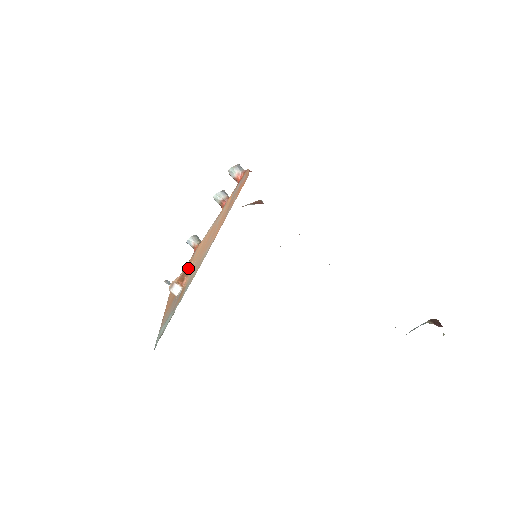
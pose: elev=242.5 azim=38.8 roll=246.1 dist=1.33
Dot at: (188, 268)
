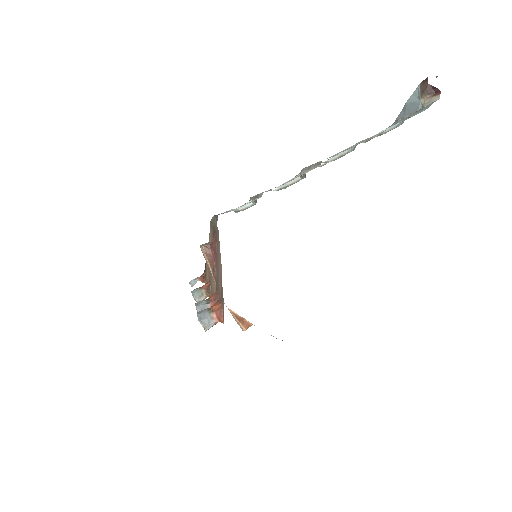
Dot at: (234, 315)
